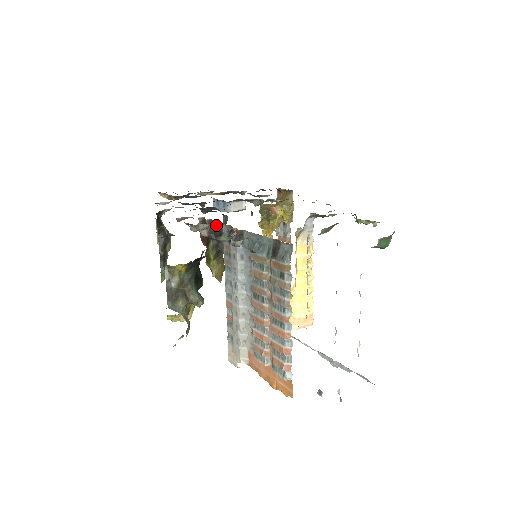
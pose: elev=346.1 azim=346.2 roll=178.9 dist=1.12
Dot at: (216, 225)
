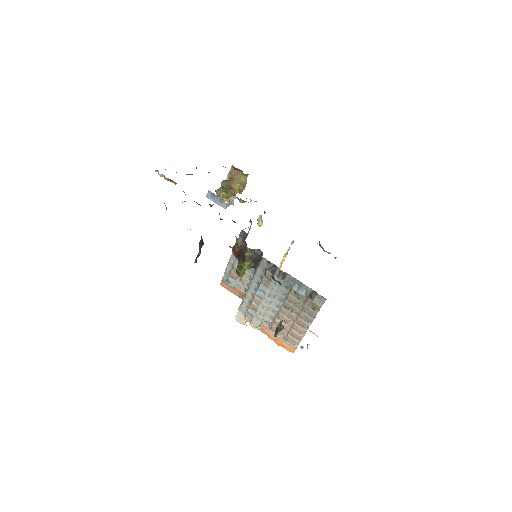
Dot at: (258, 256)
